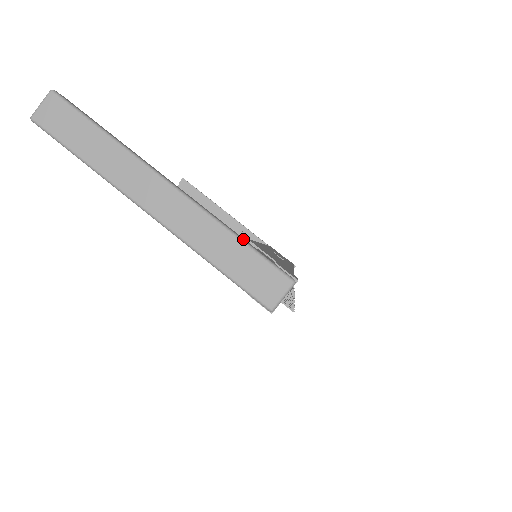
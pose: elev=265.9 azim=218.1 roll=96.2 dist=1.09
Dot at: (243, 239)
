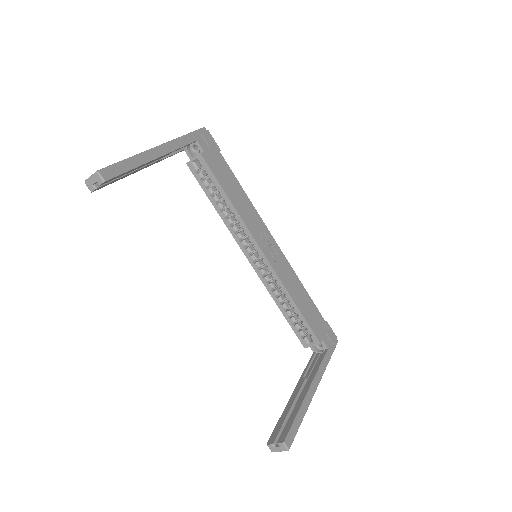
Dot at: occluded
